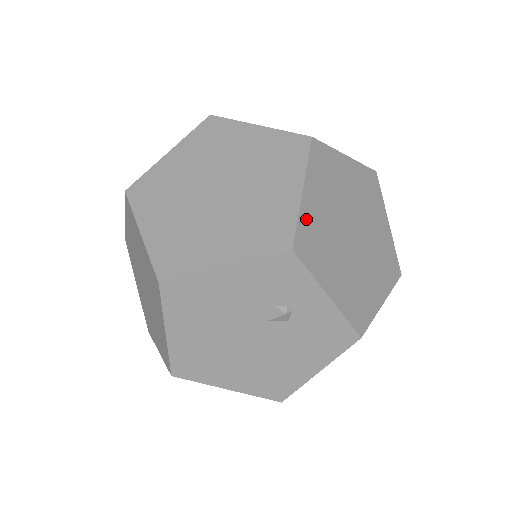
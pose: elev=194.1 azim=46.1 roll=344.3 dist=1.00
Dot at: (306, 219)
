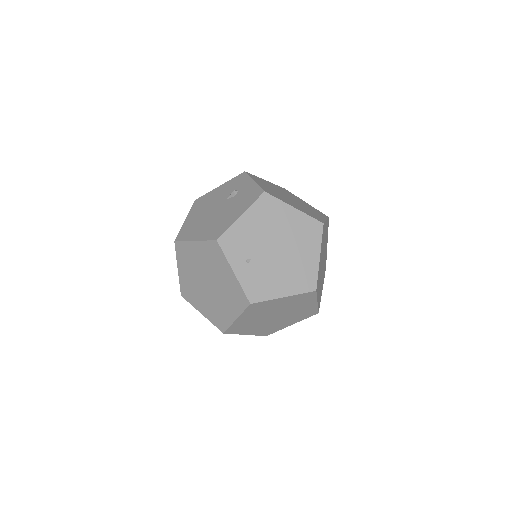
Dot at: (260, 179)
